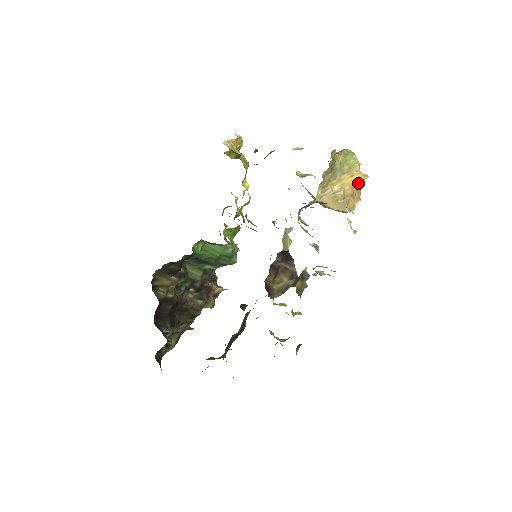
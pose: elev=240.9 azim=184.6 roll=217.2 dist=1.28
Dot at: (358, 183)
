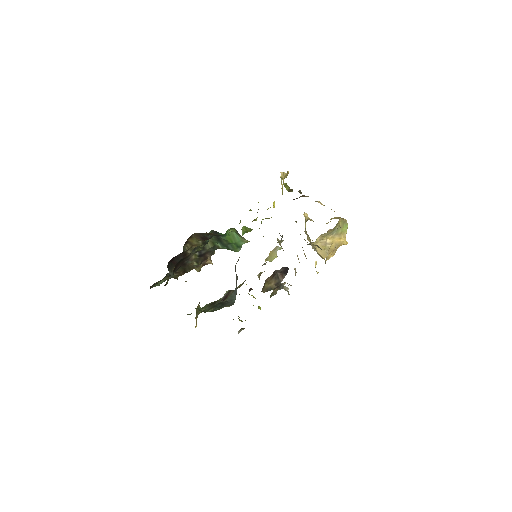
Dot at: (340, 245)
